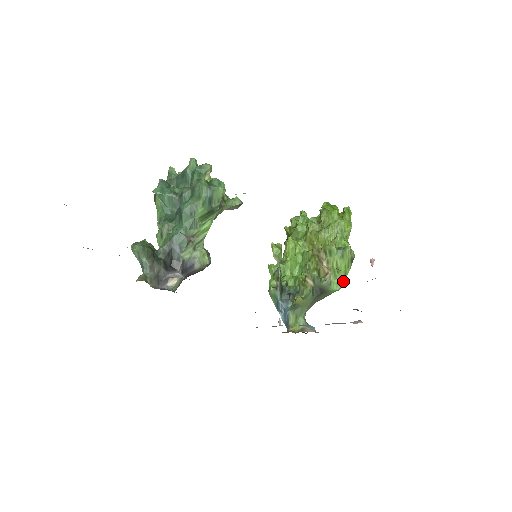
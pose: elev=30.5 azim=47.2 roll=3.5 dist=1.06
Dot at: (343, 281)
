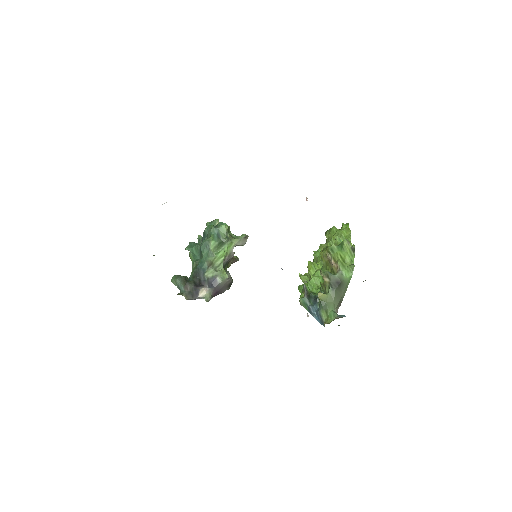
Dot at: (351, 267)
